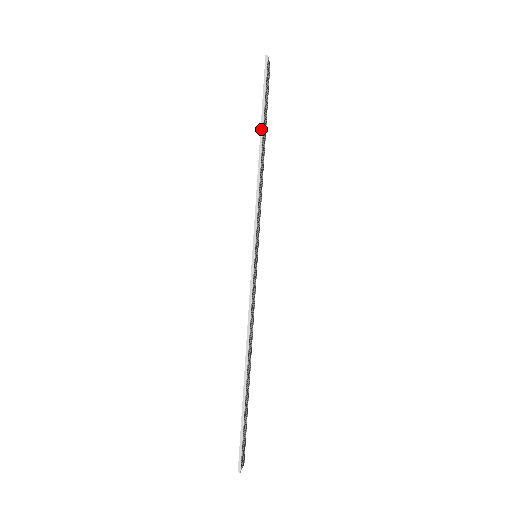
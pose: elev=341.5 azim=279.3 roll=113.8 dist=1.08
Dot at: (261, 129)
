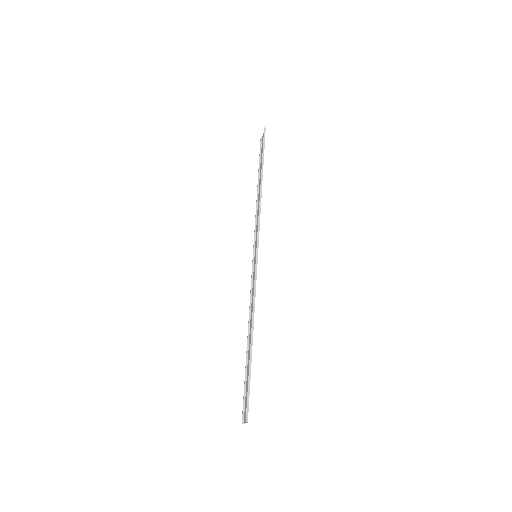
Dot at: (262, 171)
